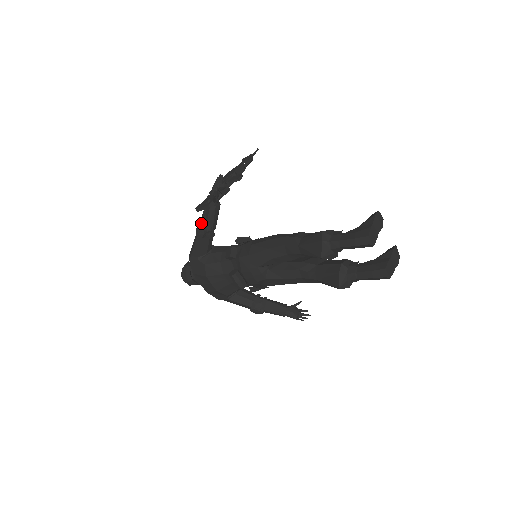
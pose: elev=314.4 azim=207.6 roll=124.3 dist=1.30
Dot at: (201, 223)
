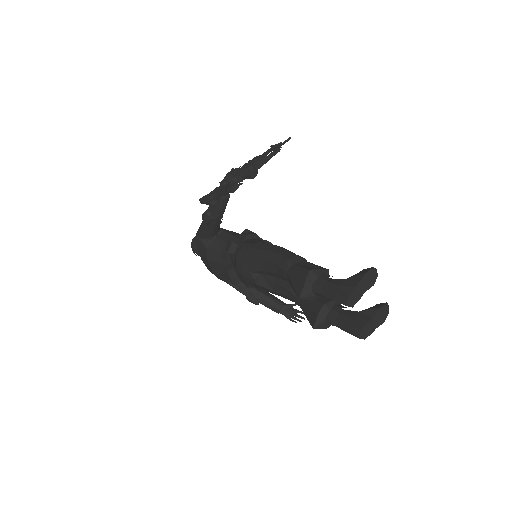
Dot at: (207, 210)
